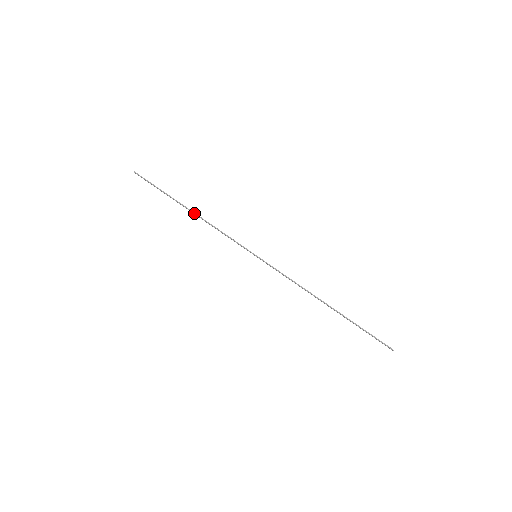
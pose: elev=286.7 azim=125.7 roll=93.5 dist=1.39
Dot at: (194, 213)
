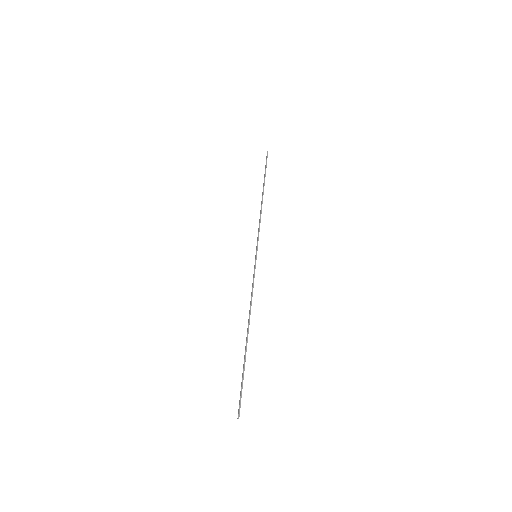
Dot at: occluded
